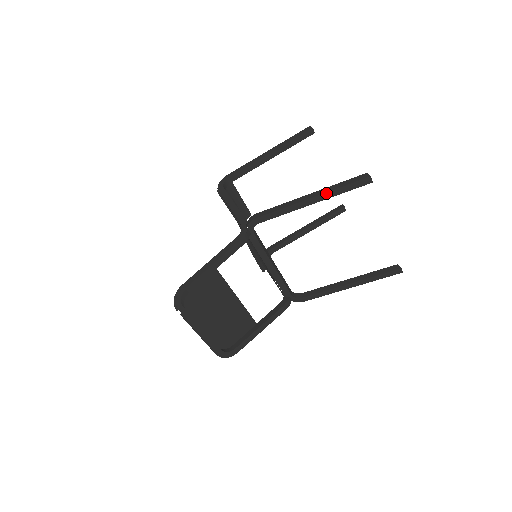
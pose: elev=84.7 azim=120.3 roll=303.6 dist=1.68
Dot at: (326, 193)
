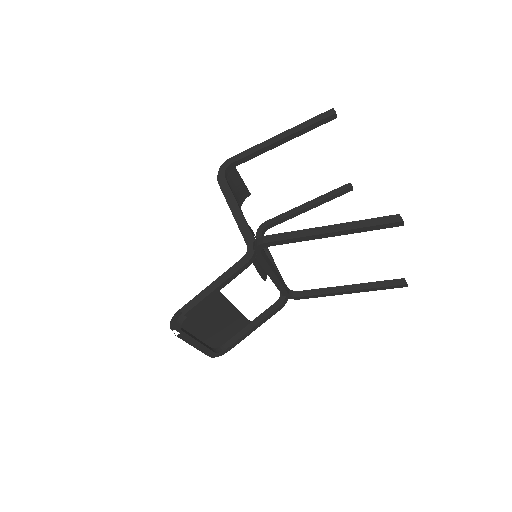
Dot at: (350, 230)
